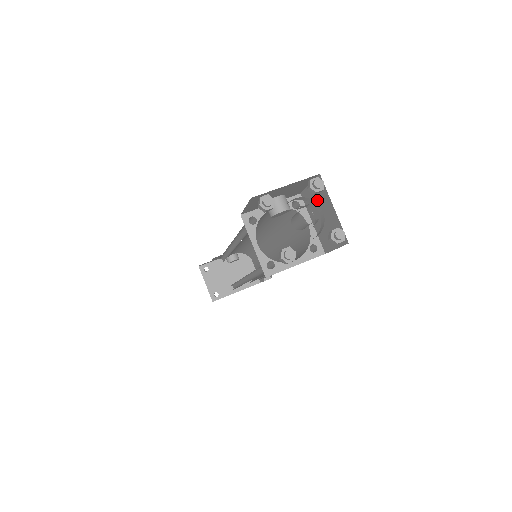
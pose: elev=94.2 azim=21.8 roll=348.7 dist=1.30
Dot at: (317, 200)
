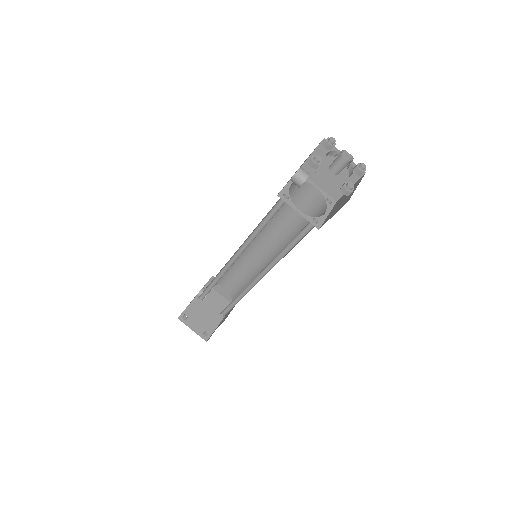
Dot at: (322, 162)
